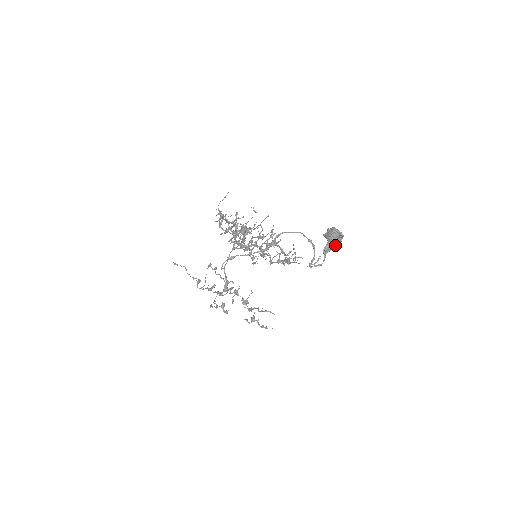
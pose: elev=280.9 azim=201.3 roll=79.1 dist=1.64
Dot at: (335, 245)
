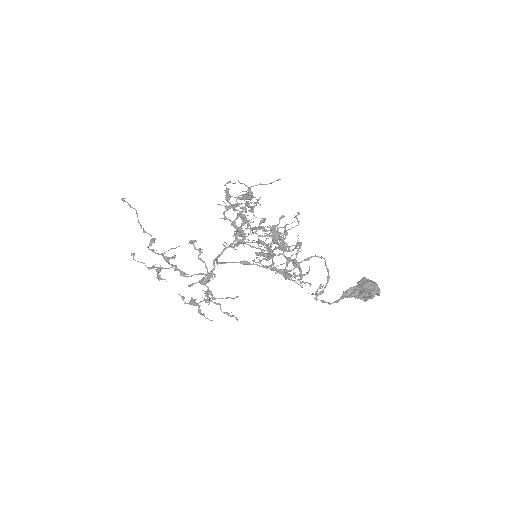
Dot at: (362, 297)
